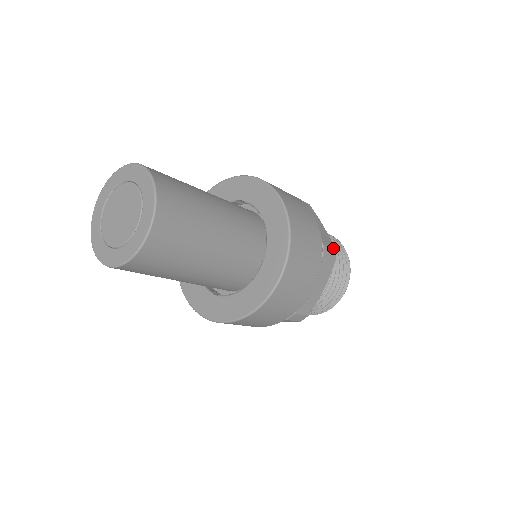
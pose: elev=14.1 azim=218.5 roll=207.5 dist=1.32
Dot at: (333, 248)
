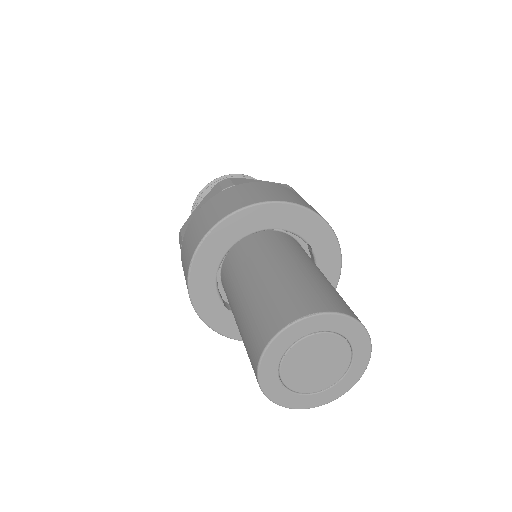
Dot at: (288, 186)
